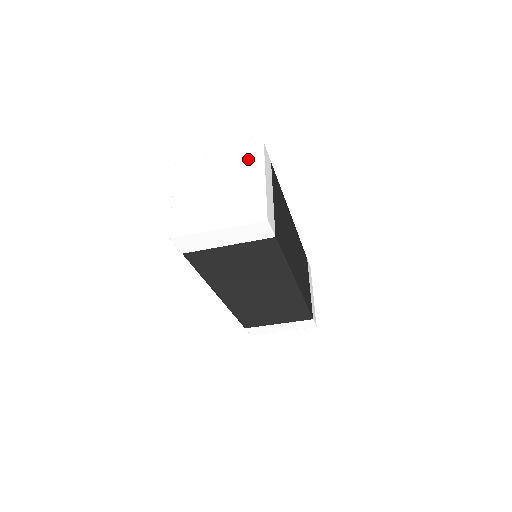
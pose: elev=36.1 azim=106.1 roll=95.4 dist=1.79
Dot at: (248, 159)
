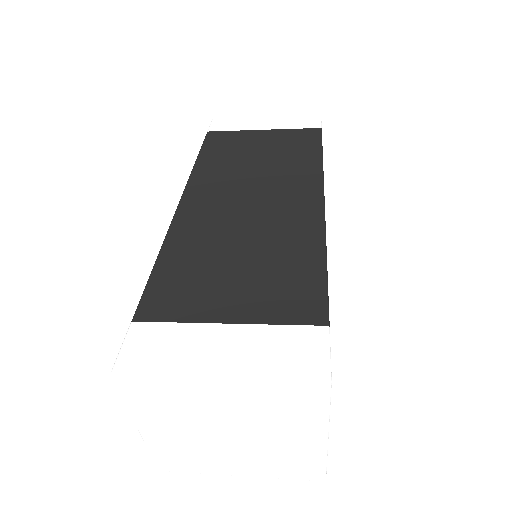
Dot at: (293, 407)
